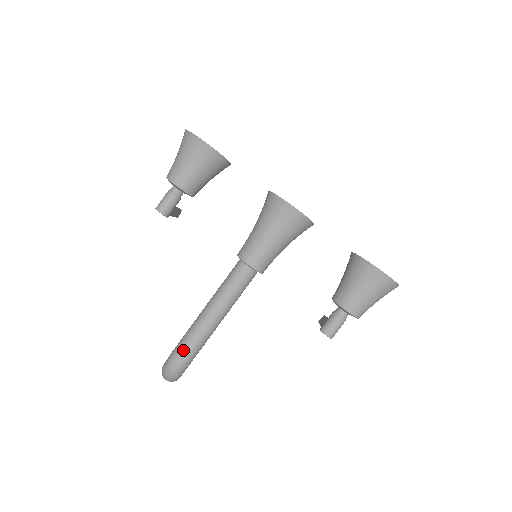
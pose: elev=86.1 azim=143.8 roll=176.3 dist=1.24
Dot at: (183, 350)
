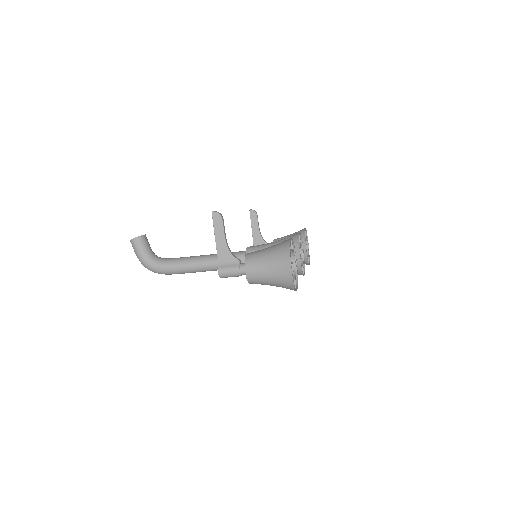
Dot at: occluded
